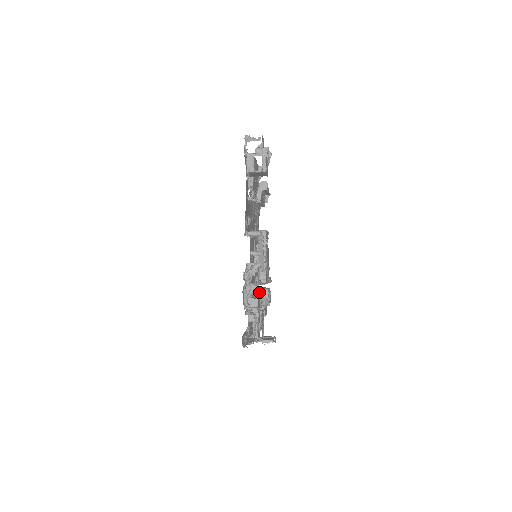
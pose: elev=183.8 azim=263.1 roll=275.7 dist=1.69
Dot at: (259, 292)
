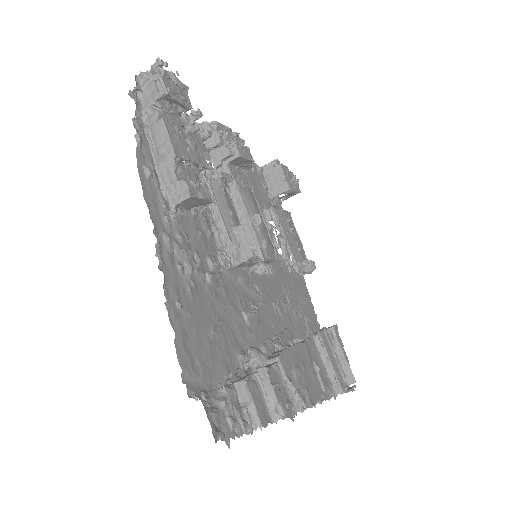
Dot at: (205, 131)
